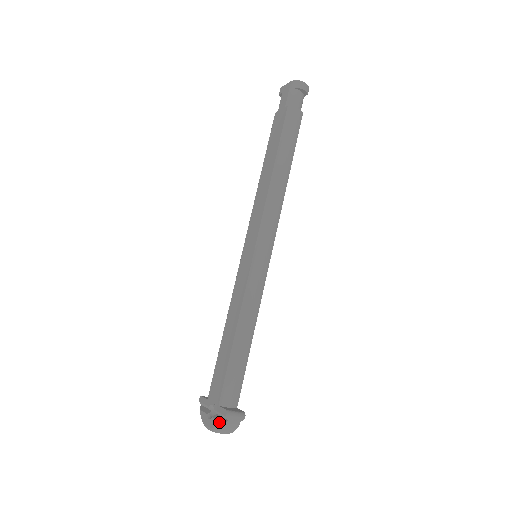
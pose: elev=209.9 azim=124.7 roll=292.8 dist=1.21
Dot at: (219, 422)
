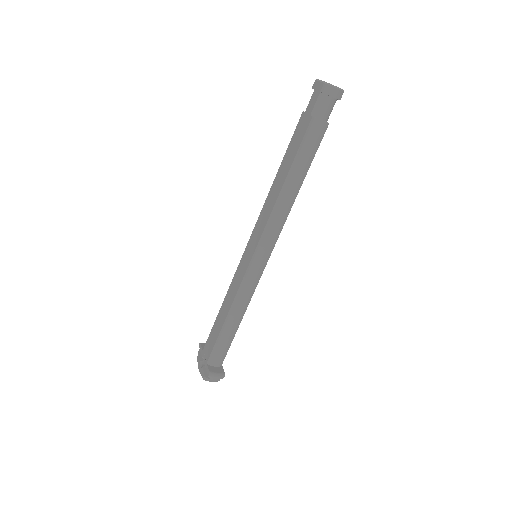
Dot at: (204, 376)
